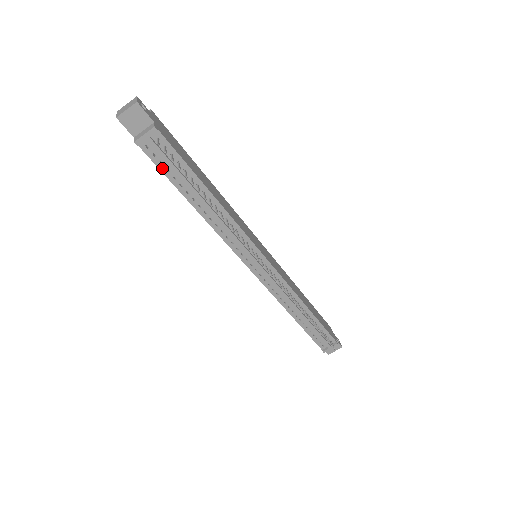
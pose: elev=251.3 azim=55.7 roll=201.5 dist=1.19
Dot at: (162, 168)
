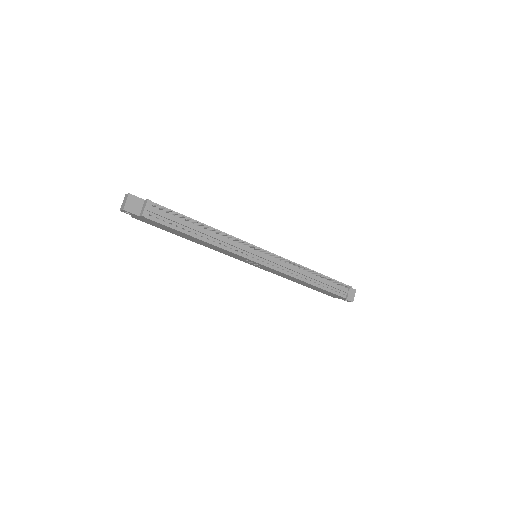
Dot at: (166, 224)
